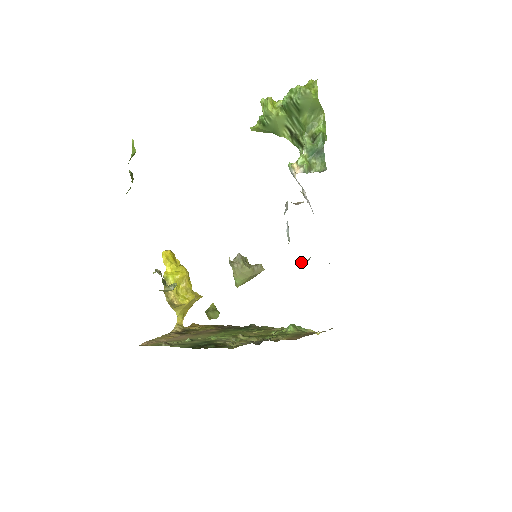
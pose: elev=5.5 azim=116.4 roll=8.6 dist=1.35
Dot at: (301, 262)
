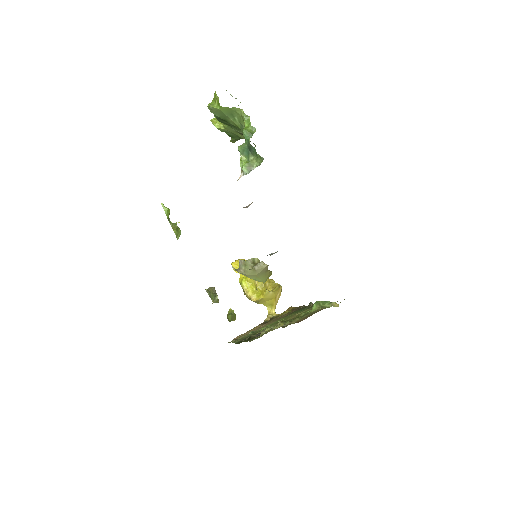
Dot at: occluded
